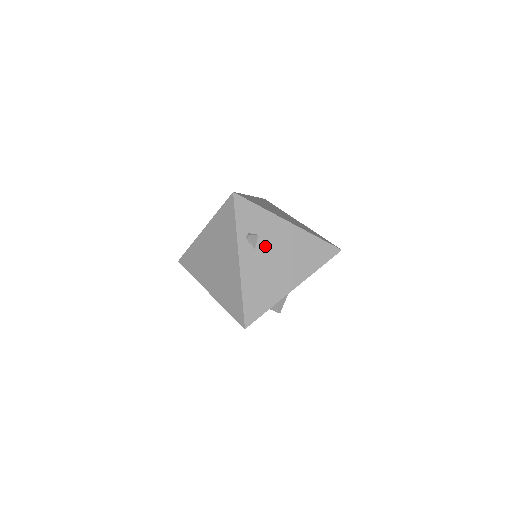
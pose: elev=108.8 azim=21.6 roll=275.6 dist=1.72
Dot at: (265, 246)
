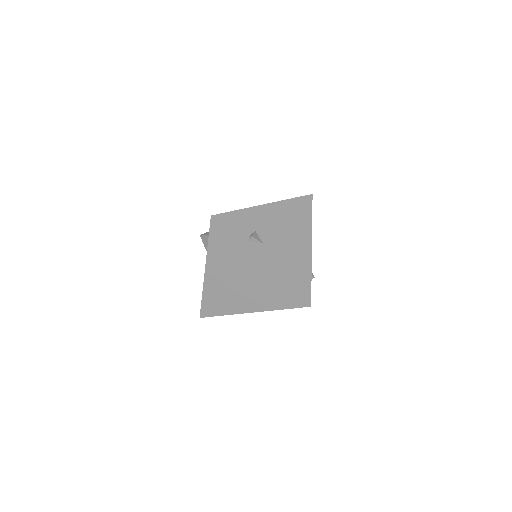
Dot at: (267, 235)
